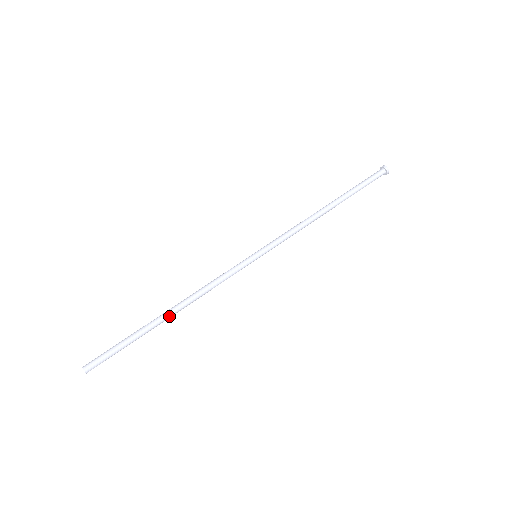
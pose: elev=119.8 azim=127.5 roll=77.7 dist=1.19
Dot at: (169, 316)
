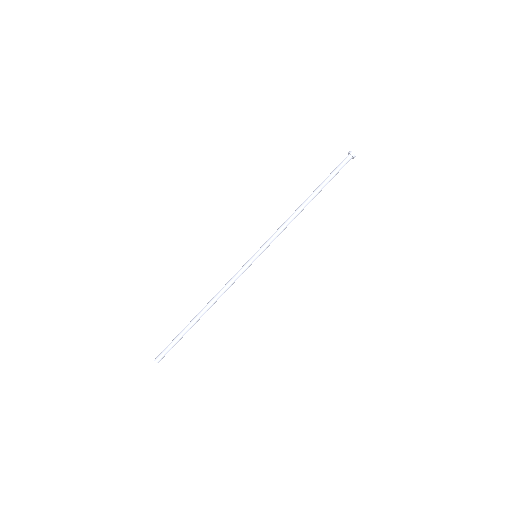
Dot at: occluded
